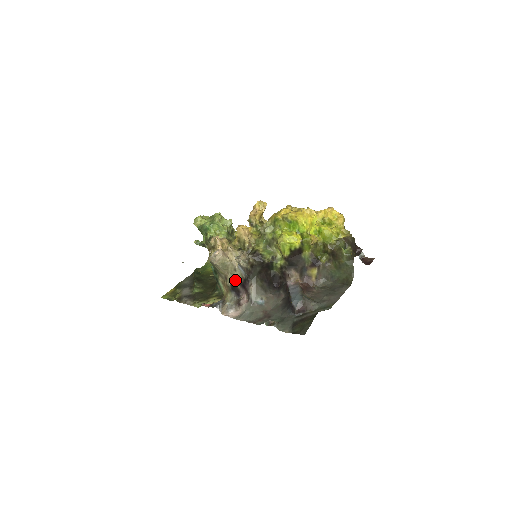
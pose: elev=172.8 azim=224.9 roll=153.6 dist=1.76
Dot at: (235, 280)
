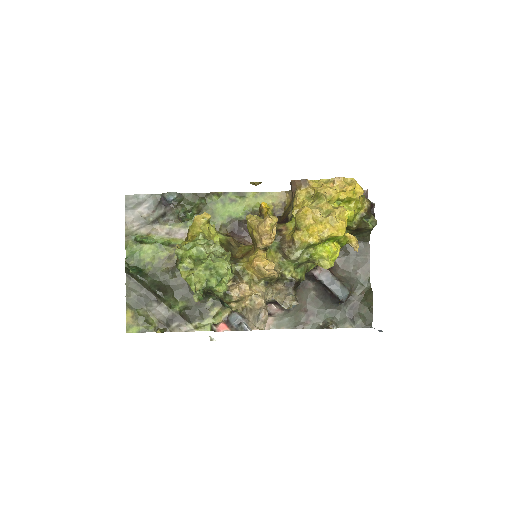
Dot at: occluded
